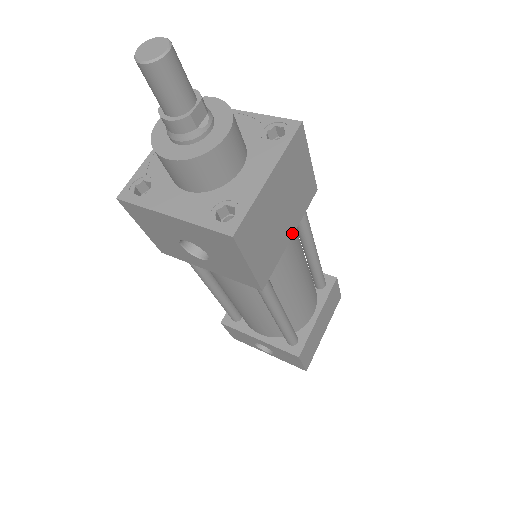
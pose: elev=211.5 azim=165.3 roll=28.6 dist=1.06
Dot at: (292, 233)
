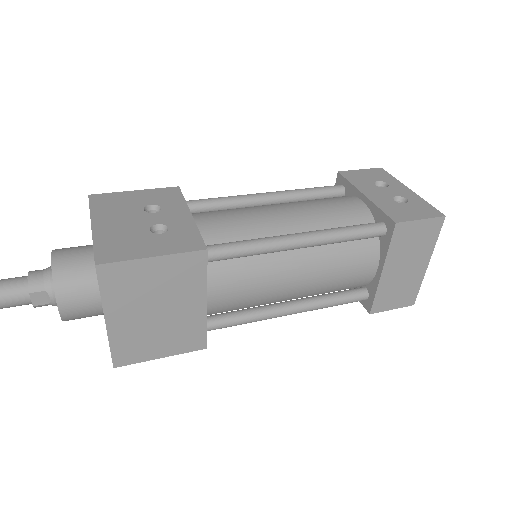
Dot at: (204, 300)
